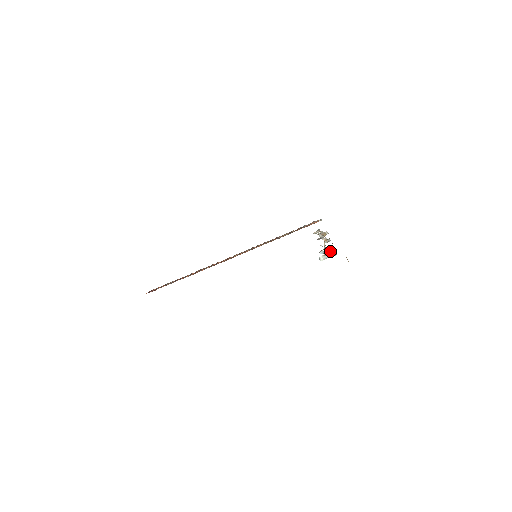
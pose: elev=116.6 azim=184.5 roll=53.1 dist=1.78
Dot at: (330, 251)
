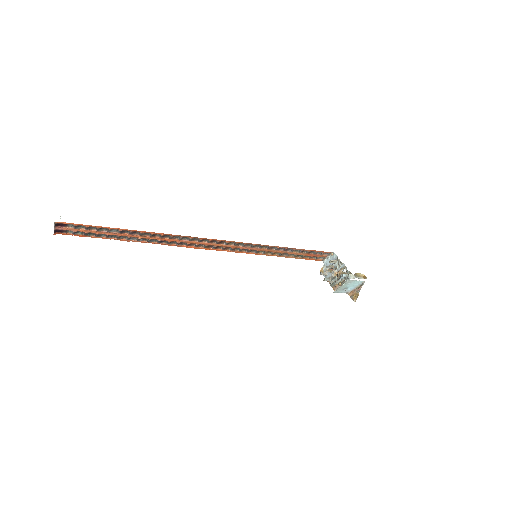
Dot at: (358, 275)
